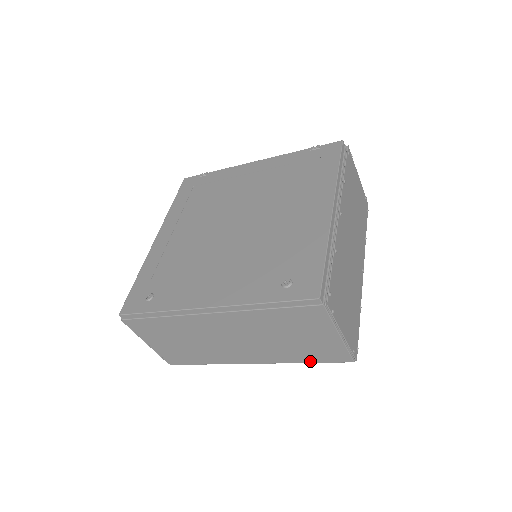
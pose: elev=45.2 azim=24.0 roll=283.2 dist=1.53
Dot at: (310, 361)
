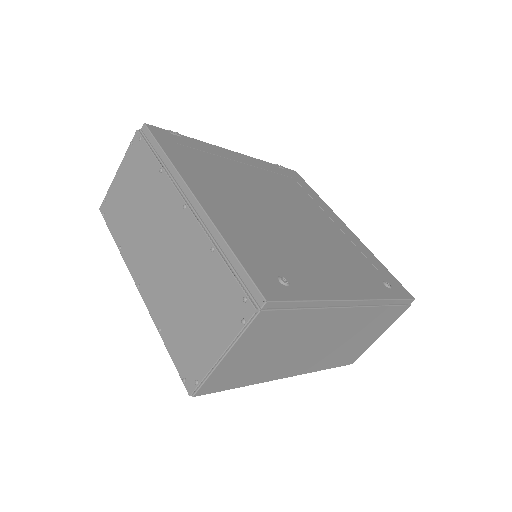
Dot at: (331, 367)
